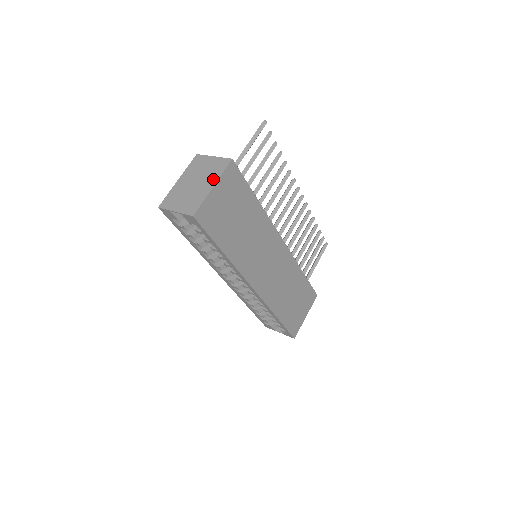
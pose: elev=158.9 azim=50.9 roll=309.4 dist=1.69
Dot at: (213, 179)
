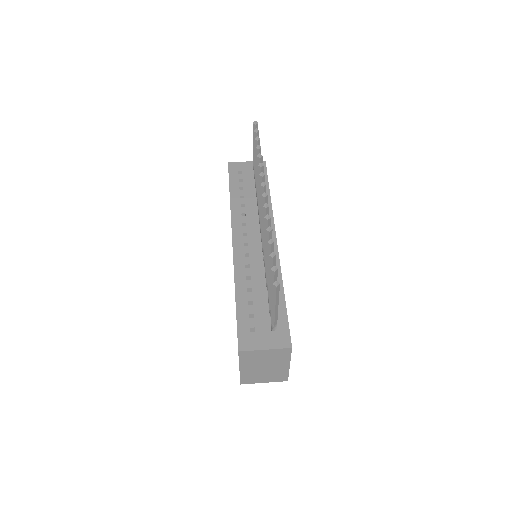
Dot at: (284, 363)
